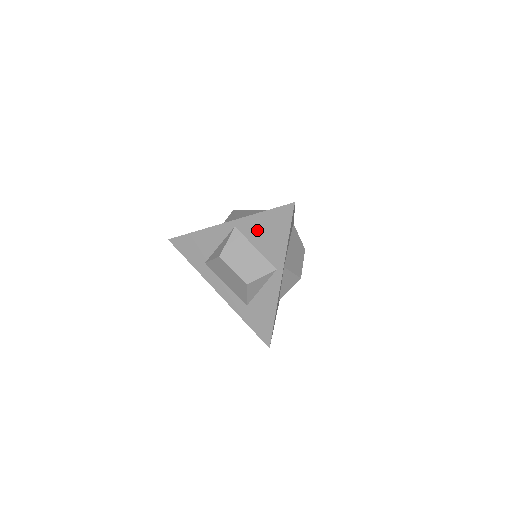
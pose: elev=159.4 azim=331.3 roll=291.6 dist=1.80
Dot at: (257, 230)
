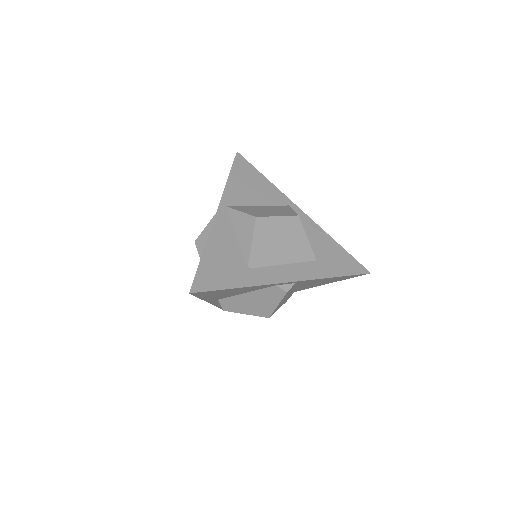
Dot at: (243, 192)
